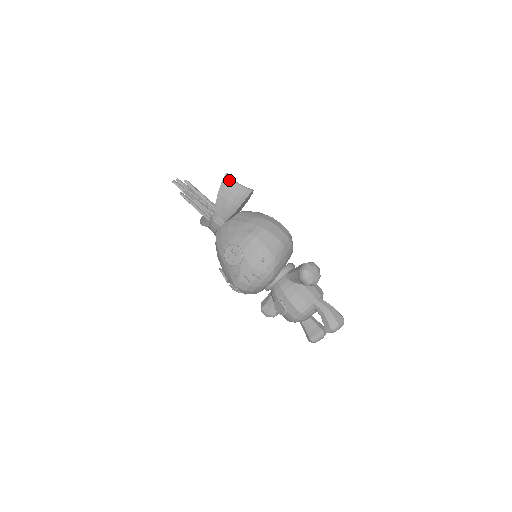
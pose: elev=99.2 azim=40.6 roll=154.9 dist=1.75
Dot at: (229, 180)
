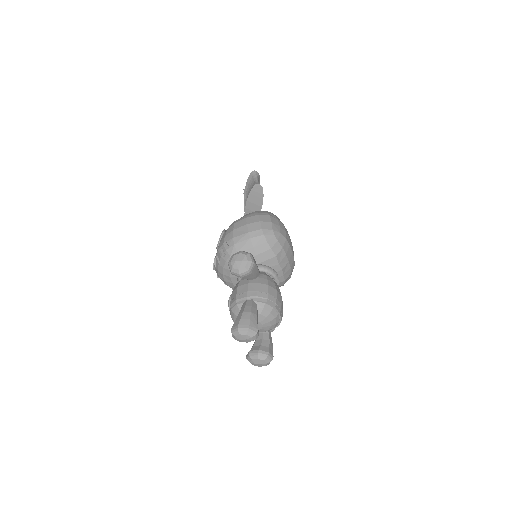
Dot at: (253, 176)
